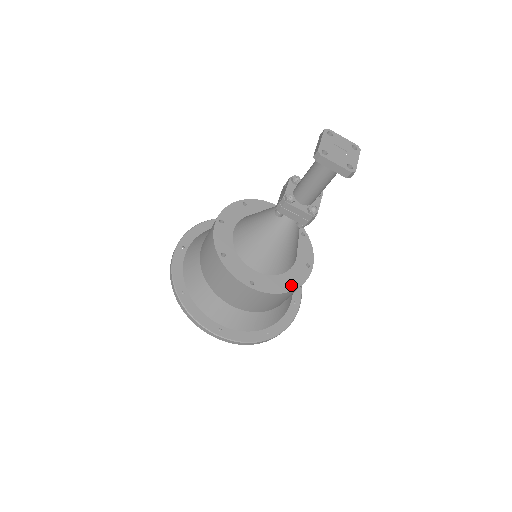
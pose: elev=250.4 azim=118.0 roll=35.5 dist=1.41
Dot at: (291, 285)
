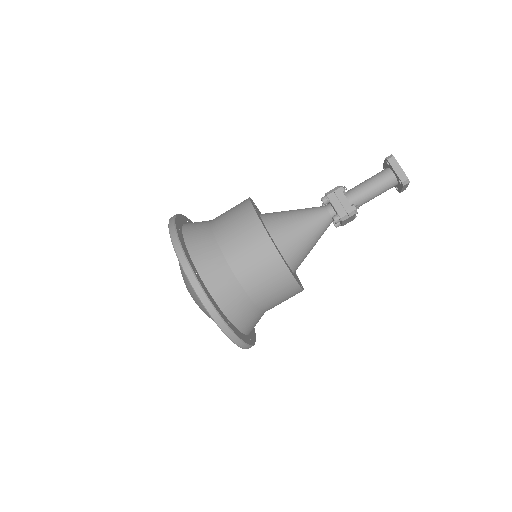
Dot at: (292, 273)
